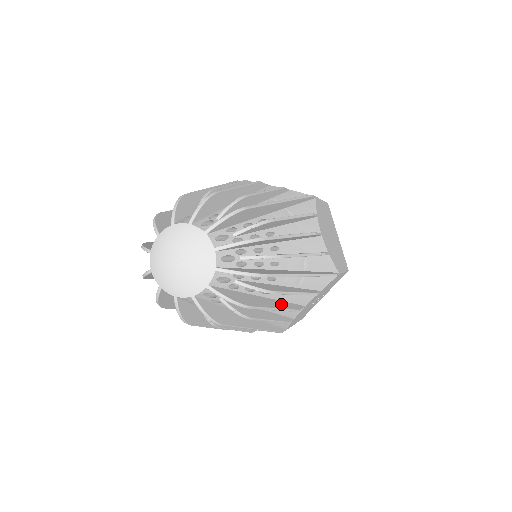
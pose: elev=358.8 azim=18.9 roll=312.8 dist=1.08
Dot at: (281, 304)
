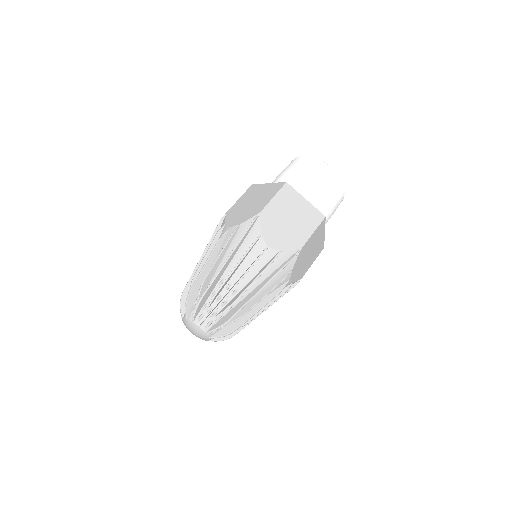
Dot at: occluded
